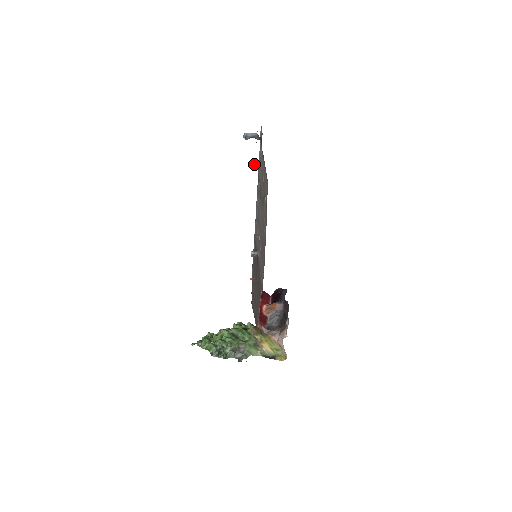
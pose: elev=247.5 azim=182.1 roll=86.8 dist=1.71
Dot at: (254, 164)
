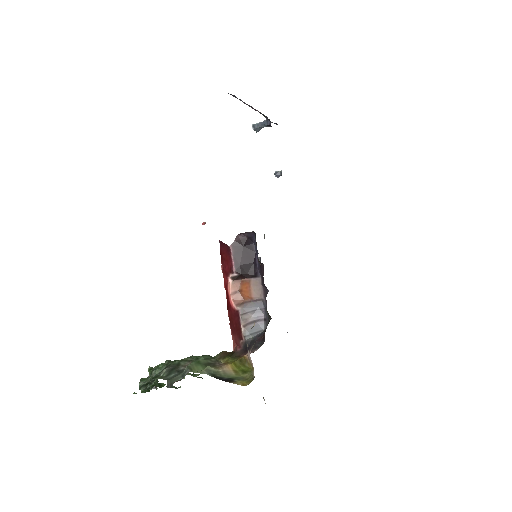
Dot at: (276, 171)
